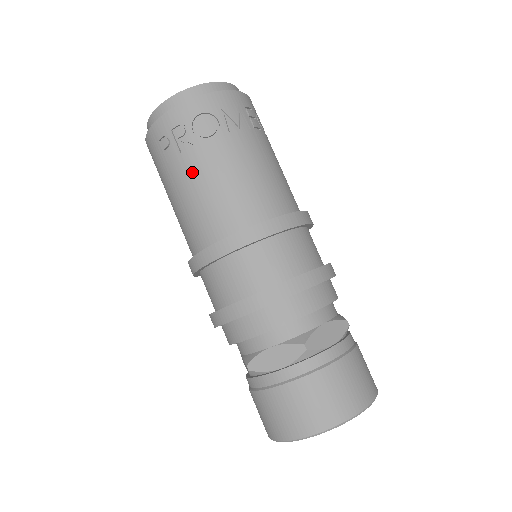
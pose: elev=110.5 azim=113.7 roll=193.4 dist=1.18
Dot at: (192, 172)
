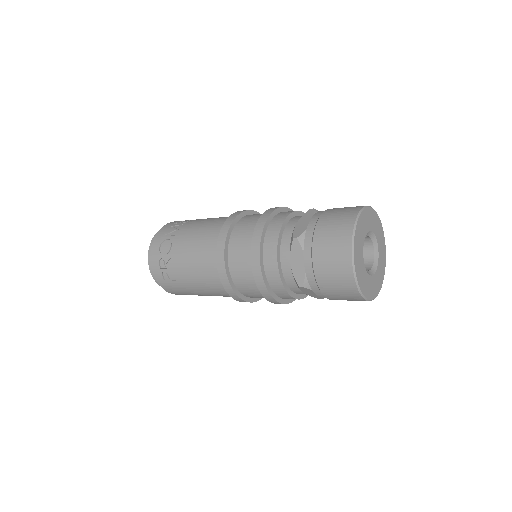
Dot at: (182, 266)
